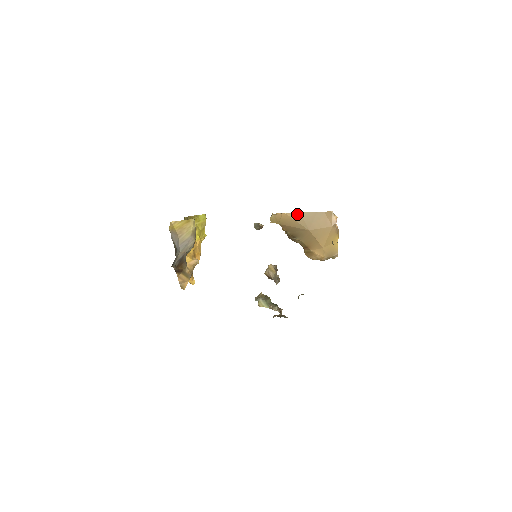
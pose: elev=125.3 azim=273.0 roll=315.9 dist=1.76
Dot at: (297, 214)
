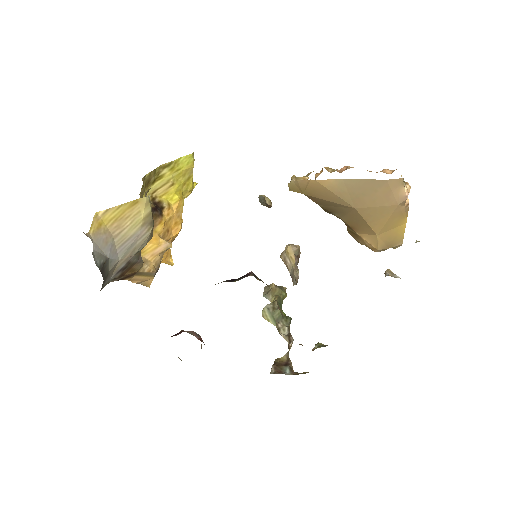
Dot at: (336, 181)
